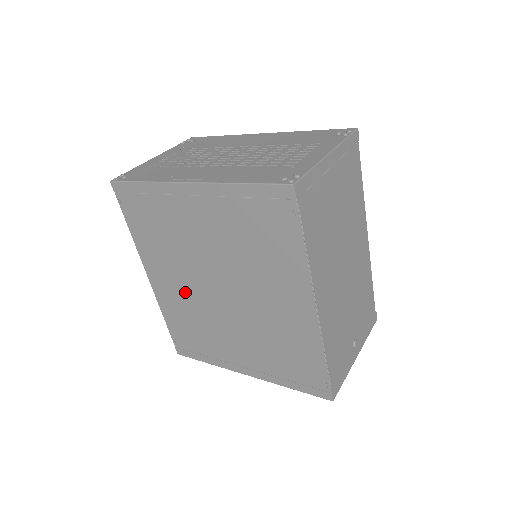
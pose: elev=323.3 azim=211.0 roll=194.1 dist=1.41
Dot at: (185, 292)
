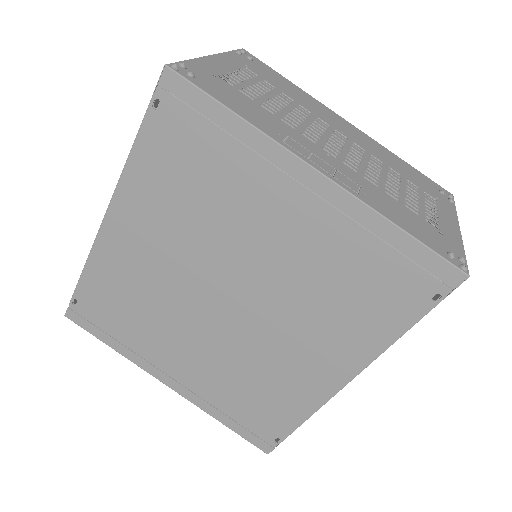
Dot at: (160, 268)
